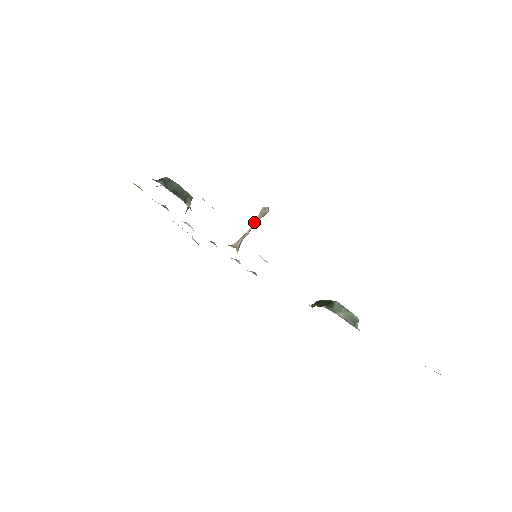
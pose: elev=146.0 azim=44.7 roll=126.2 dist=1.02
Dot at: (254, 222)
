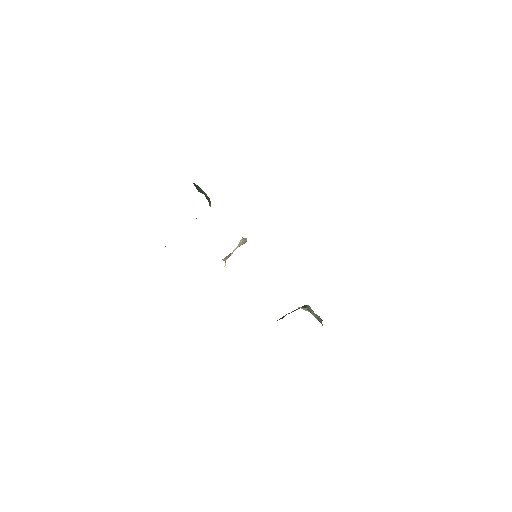
Dot at: (236, 247)
